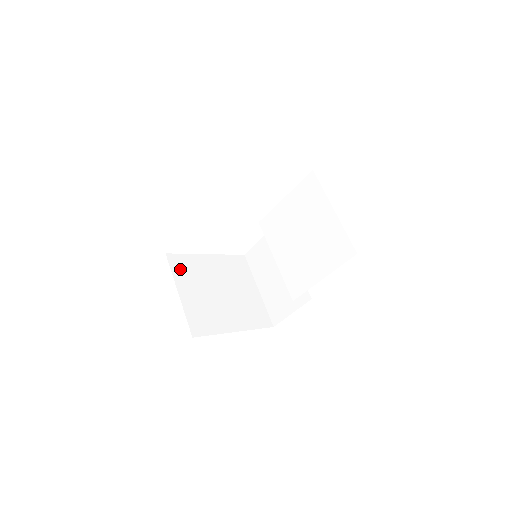
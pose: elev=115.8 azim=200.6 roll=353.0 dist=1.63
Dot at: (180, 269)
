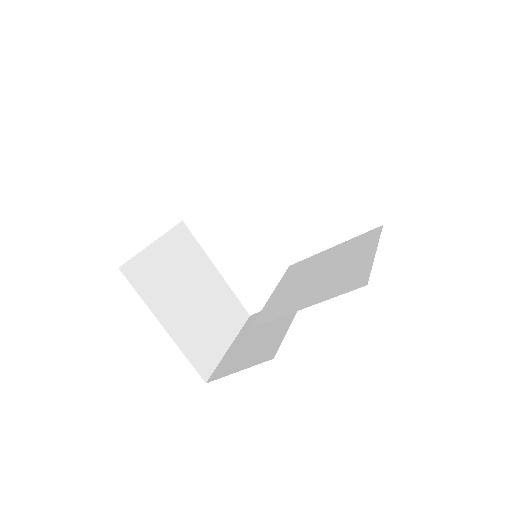
Dot at: (180, 239)
